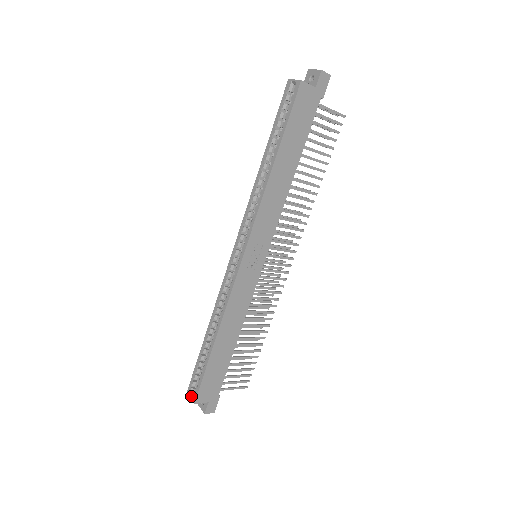
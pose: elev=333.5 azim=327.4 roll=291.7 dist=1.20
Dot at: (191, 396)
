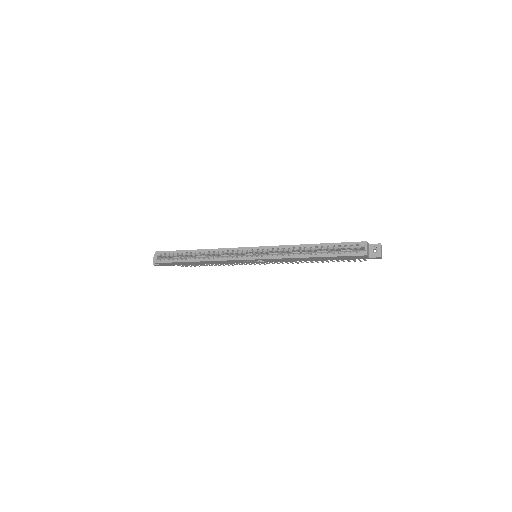
Dot at: (156, 257)
